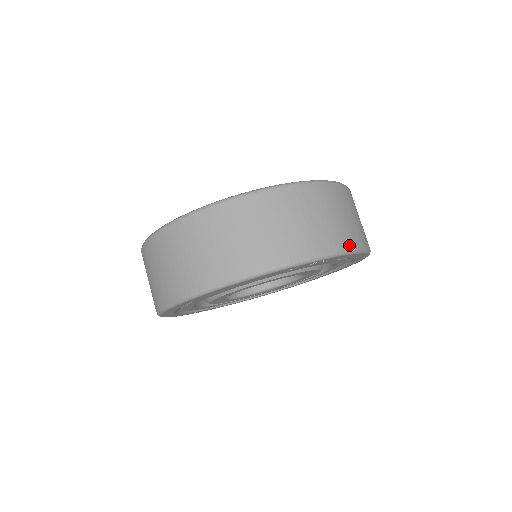
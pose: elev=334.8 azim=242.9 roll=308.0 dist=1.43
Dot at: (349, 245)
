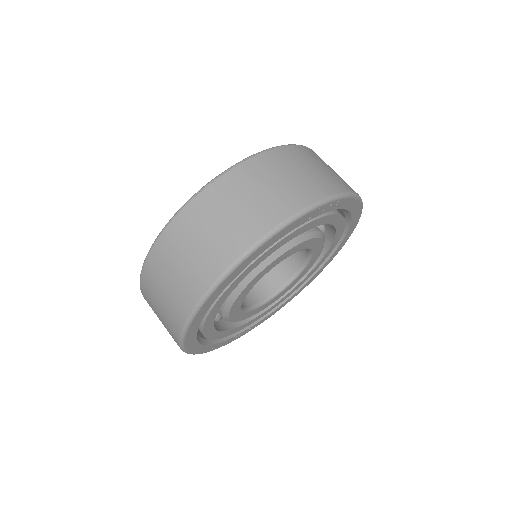
Dot at: (347, 189)
